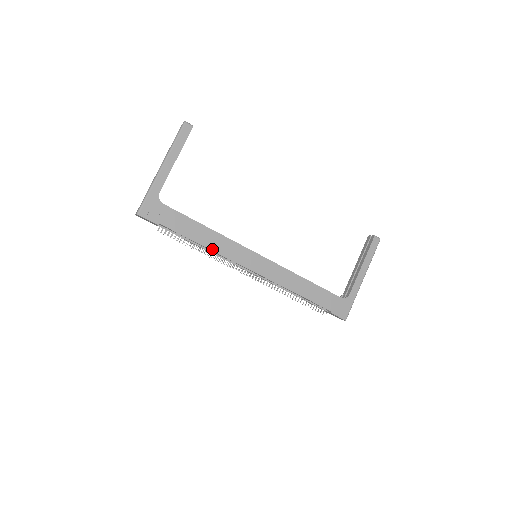
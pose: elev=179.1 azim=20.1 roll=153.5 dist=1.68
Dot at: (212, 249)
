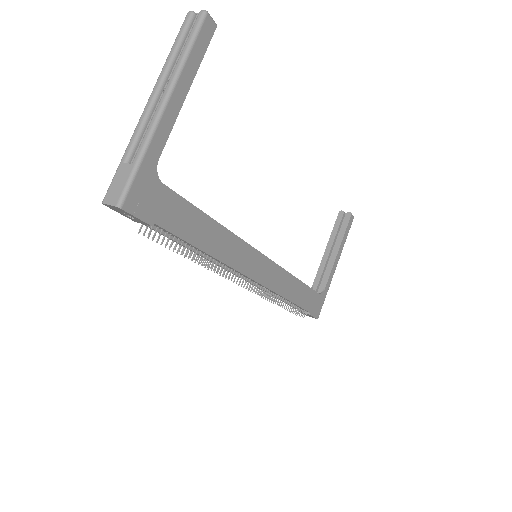
Dot at: (218, 257)
